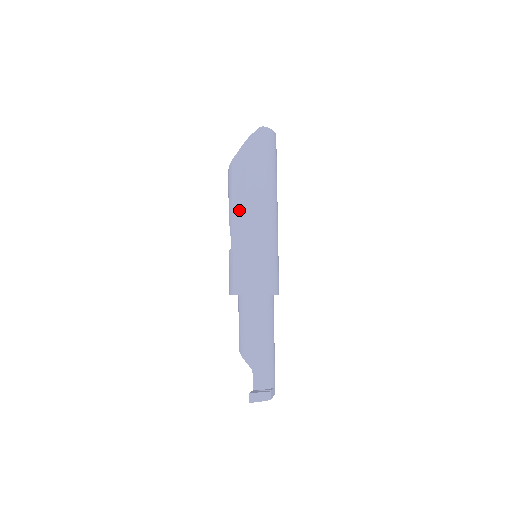
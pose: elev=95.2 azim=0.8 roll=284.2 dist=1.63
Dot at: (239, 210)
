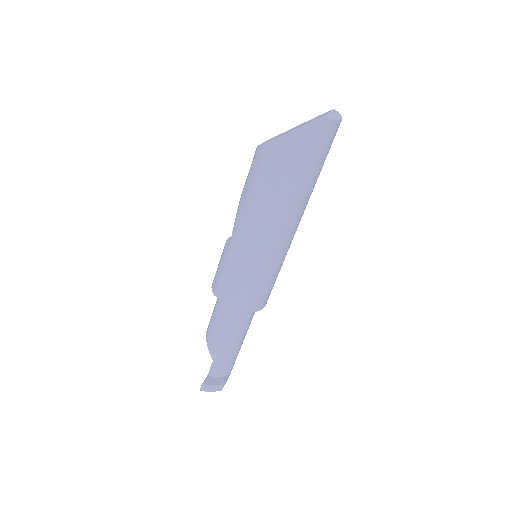
Dot at: (252, 214)
